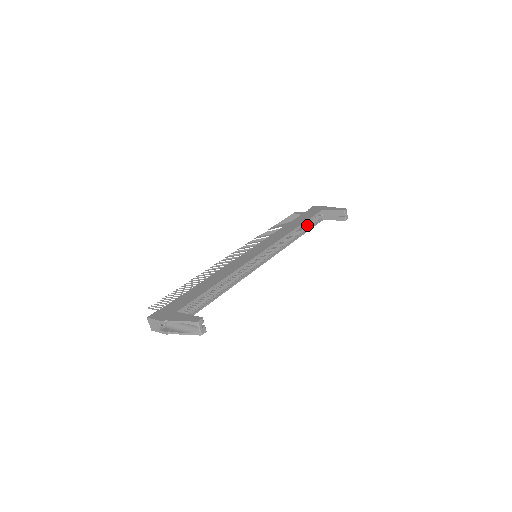
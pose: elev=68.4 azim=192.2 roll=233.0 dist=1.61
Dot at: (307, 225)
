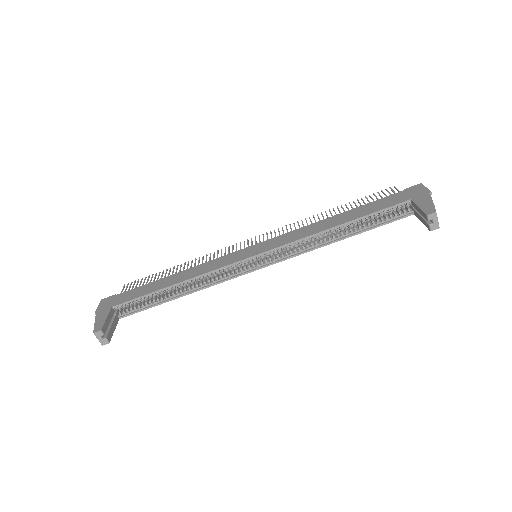
Dot at: (371, 220)
